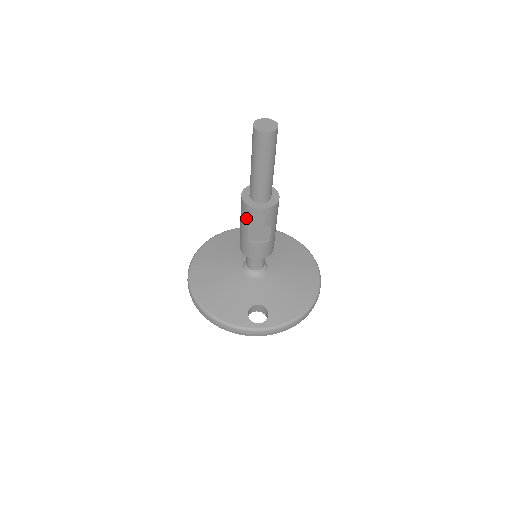
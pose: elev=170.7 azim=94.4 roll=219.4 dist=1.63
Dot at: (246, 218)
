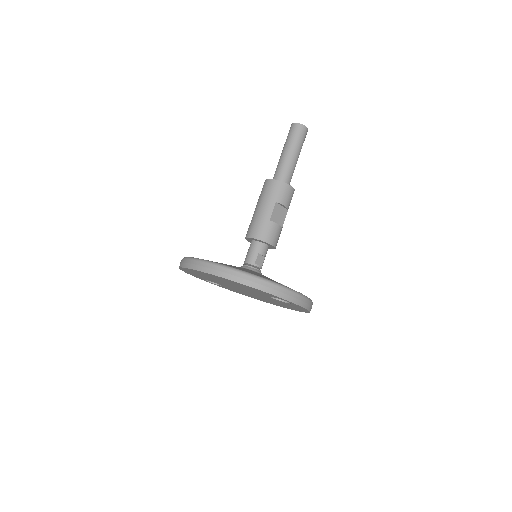
Dot at: (275, 195)
